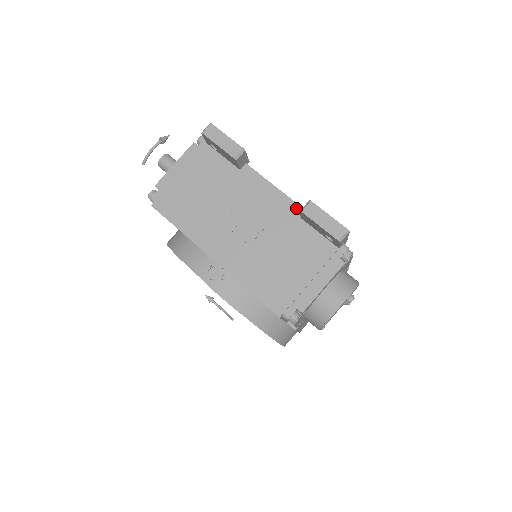
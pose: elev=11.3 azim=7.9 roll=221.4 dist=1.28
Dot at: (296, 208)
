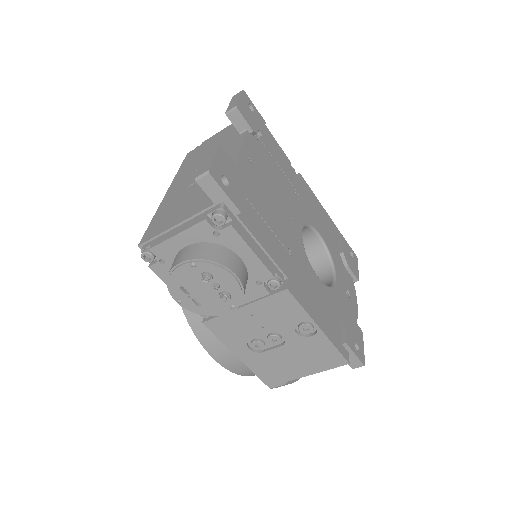
Dot at: occluded
